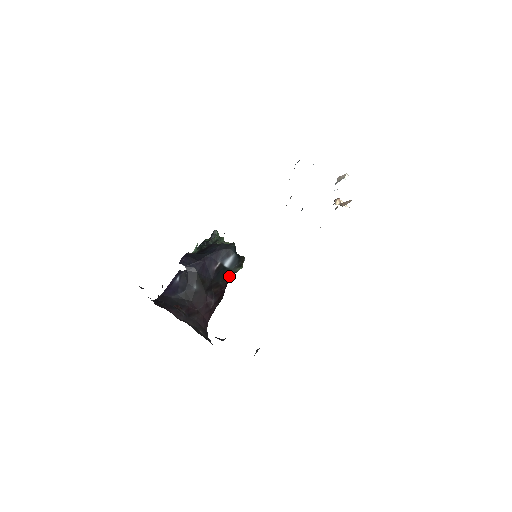
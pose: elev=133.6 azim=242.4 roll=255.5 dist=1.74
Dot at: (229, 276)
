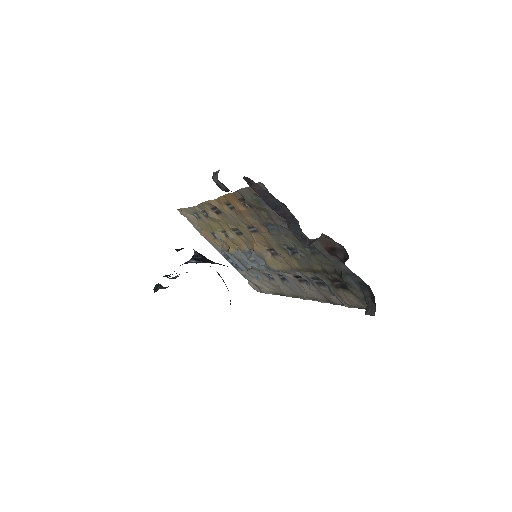
Dot at: occluded
